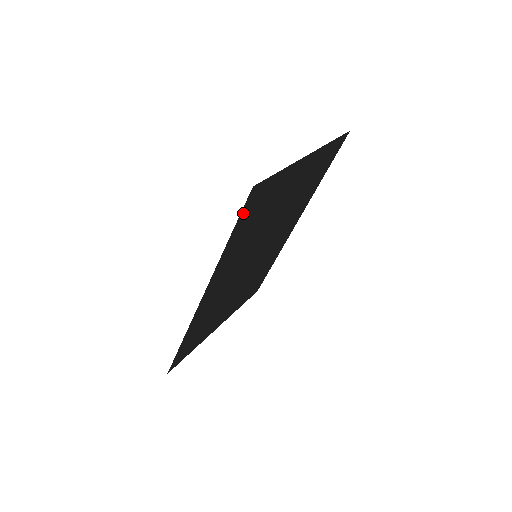
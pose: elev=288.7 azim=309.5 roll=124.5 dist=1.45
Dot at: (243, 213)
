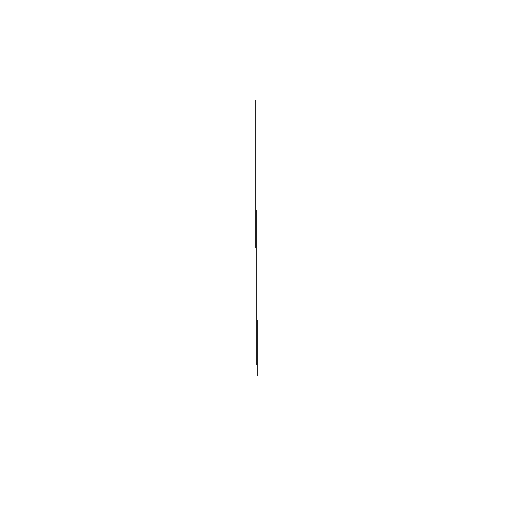
Dot at: occluded
